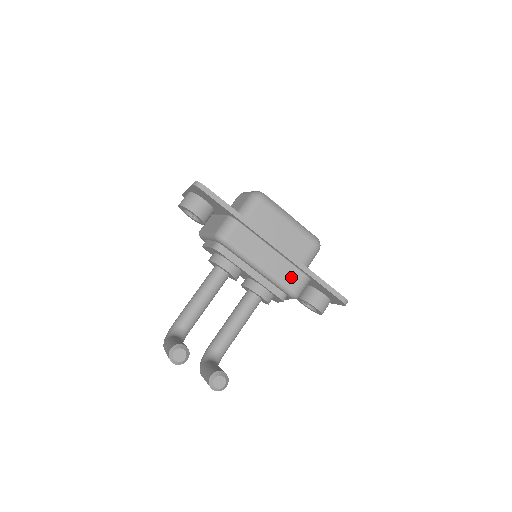
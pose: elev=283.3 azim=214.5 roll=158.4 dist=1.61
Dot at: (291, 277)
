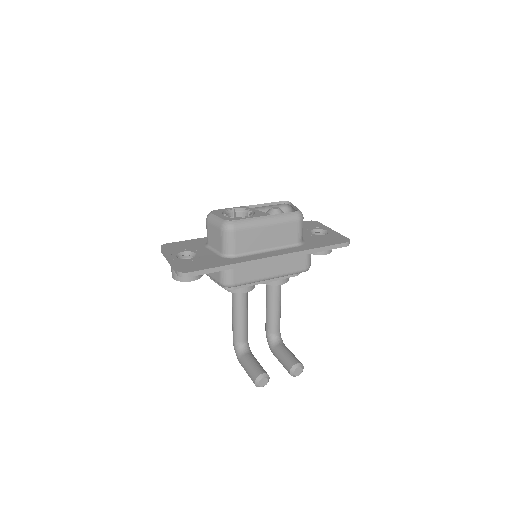
Dot at: (297, 263)
